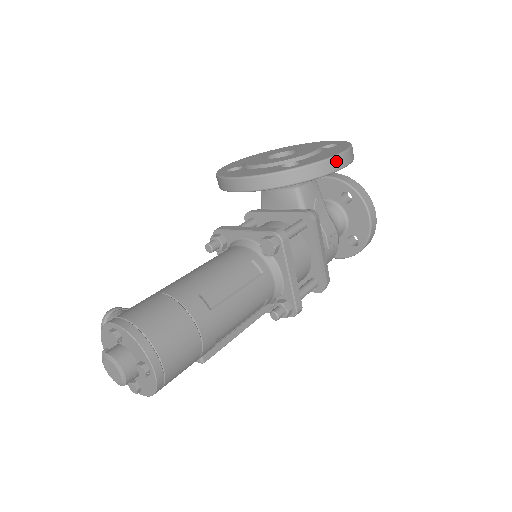
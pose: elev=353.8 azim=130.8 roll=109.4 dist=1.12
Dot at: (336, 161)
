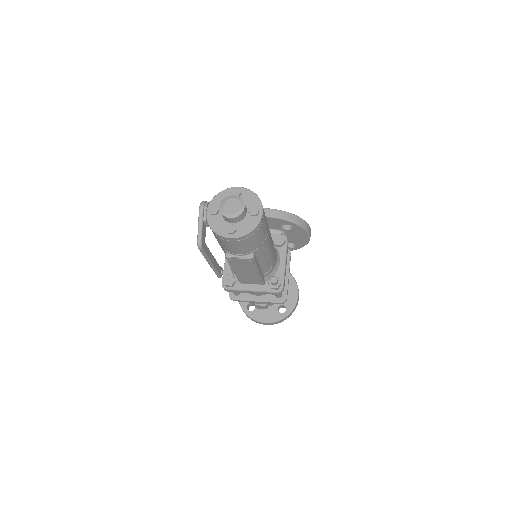
Dot at: (310, 229)
